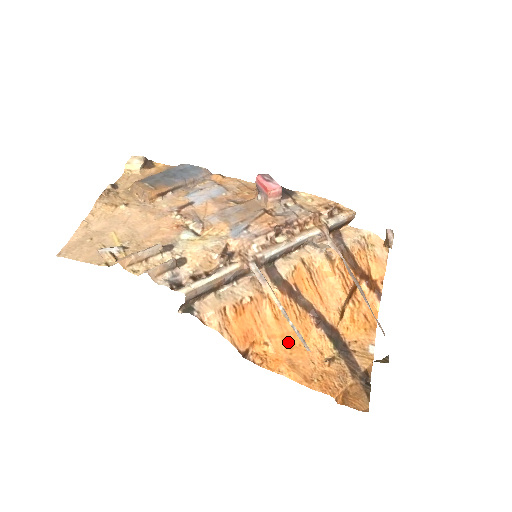
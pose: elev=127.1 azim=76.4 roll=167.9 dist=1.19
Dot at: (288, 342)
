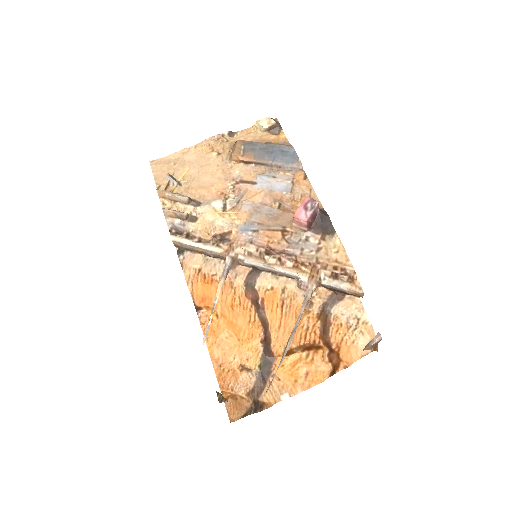
Dot at: (232, 330)
